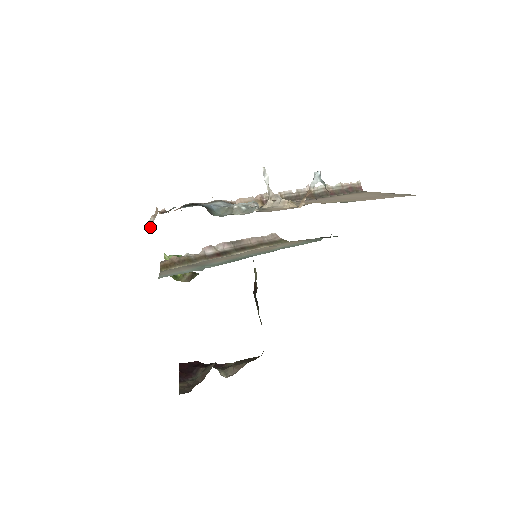
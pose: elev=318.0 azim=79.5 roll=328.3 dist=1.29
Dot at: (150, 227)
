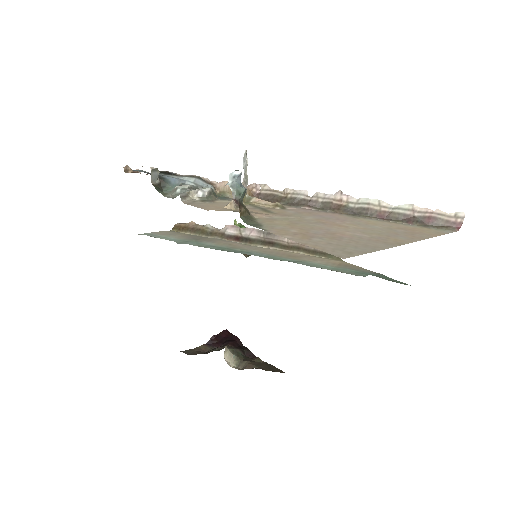
Dot at: occluded
